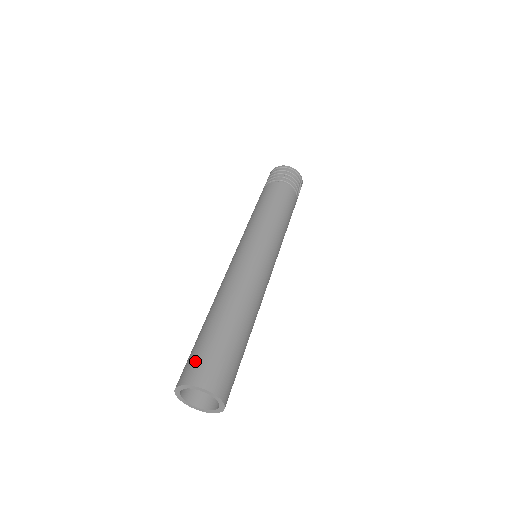
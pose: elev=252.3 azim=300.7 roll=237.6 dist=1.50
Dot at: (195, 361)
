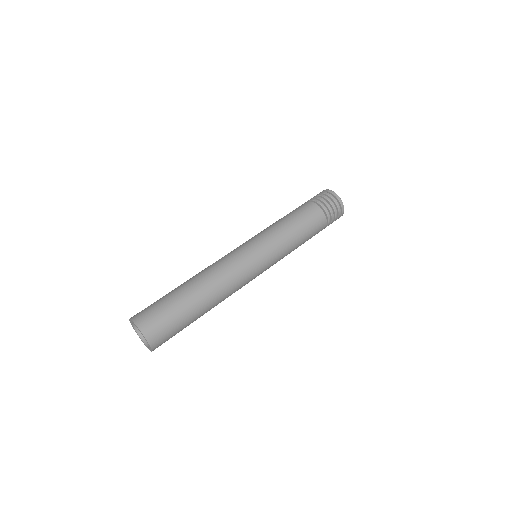
Dot at: (155, 316)
